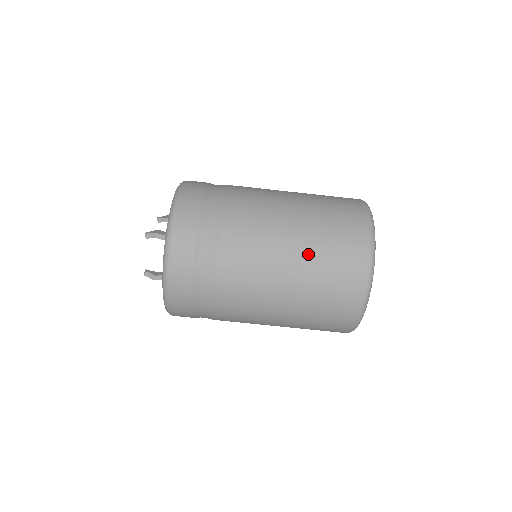
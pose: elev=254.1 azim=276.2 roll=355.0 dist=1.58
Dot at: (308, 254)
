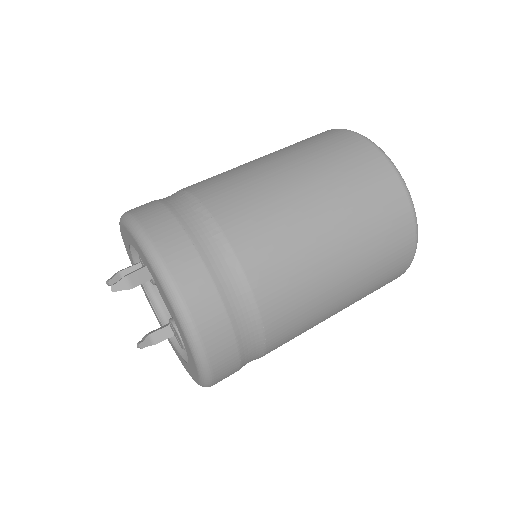
Dot at: occluded
